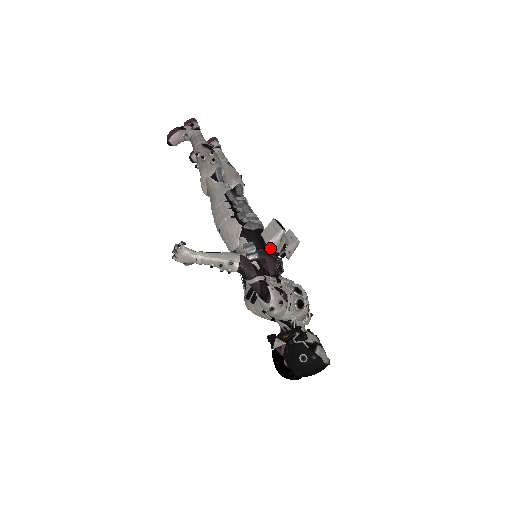
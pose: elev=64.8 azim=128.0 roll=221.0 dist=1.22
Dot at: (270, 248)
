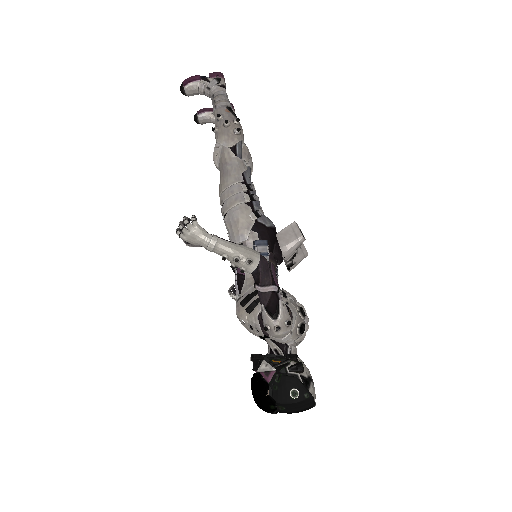
Dot at: (283, 254)
